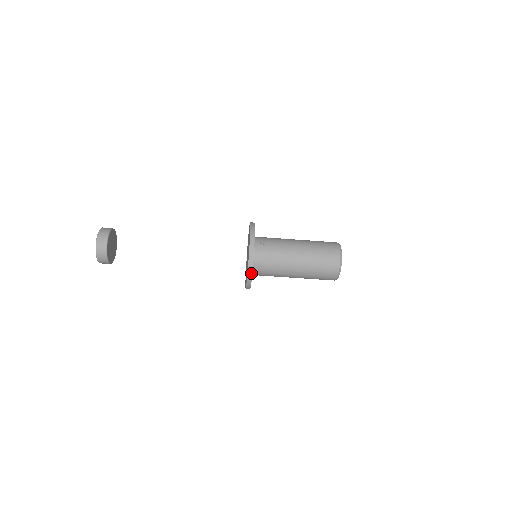
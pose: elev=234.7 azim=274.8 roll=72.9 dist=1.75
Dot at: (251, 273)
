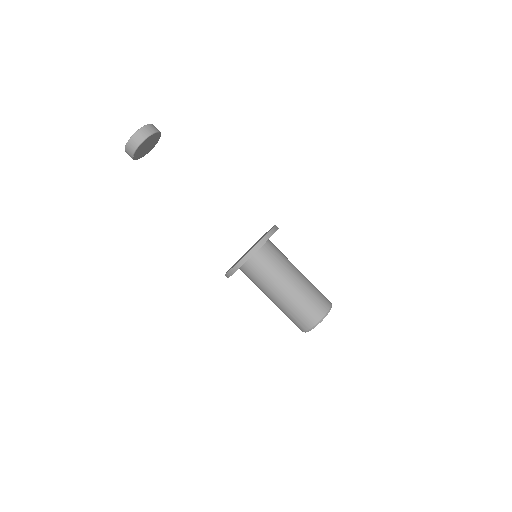
Dot at: (269, 236)
